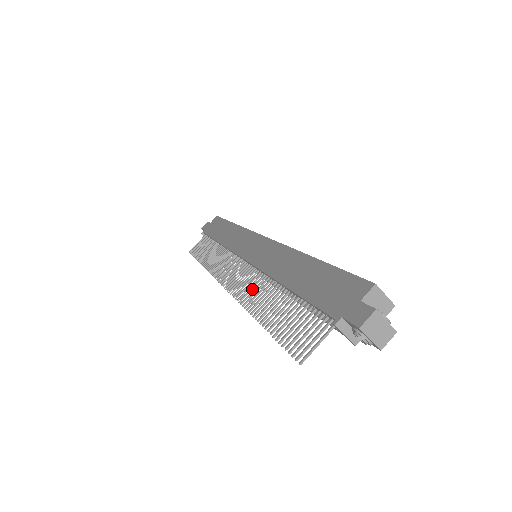
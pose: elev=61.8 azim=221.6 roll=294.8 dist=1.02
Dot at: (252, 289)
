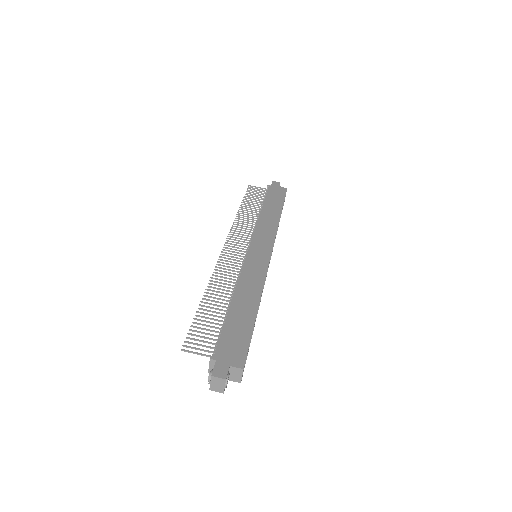
Dot at: (226, 275)
